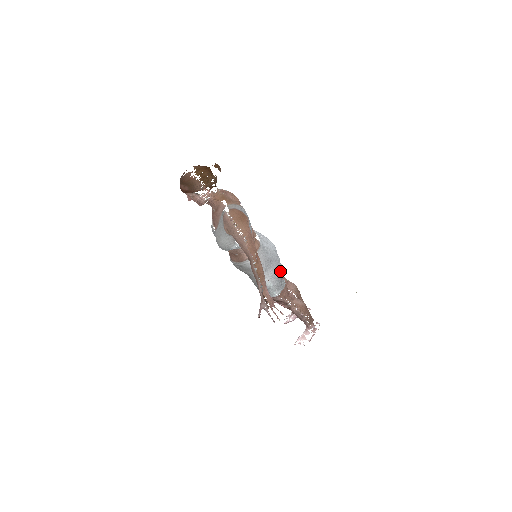
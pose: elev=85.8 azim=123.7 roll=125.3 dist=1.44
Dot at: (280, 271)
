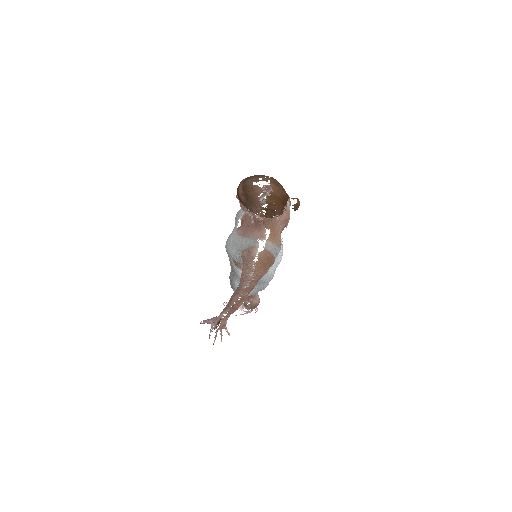
Dot at: (261, 290)
